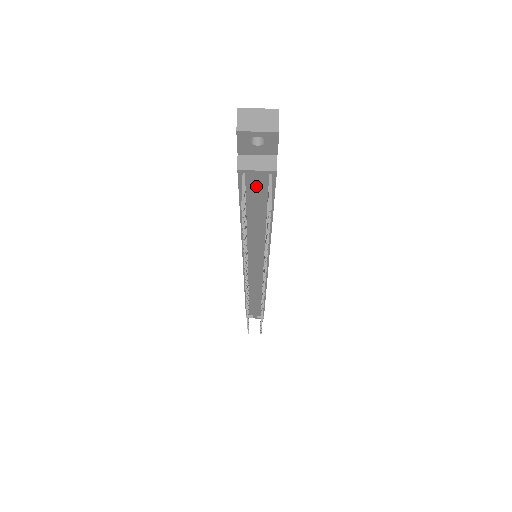
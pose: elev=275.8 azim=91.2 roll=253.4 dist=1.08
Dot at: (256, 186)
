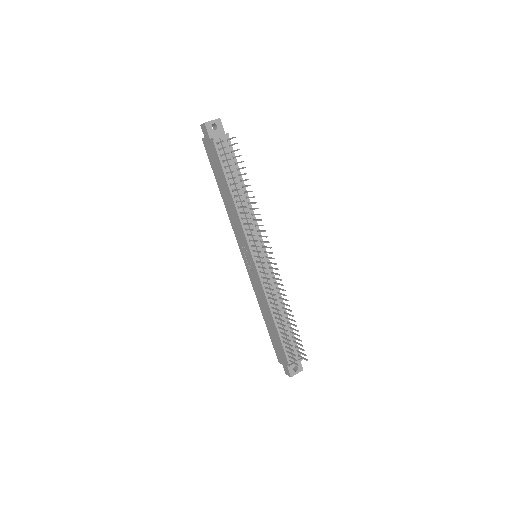
Dot at: (225, 149)
